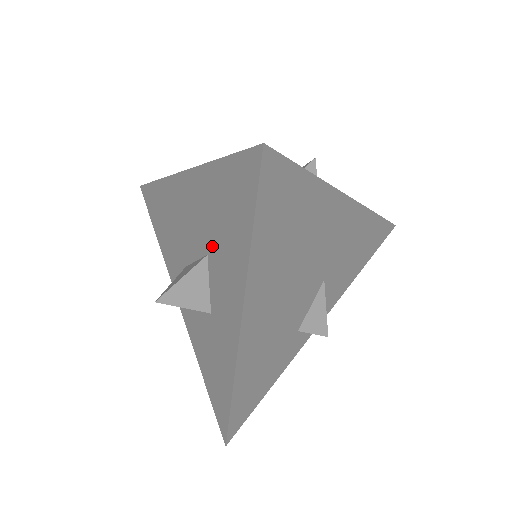
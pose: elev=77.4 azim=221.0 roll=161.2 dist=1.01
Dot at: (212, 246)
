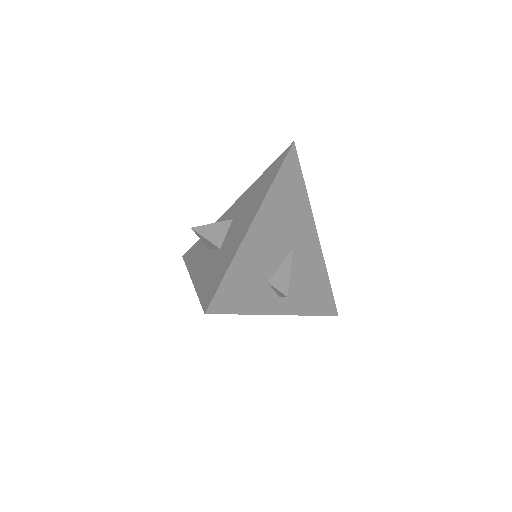
Dot at: (218, 255)
